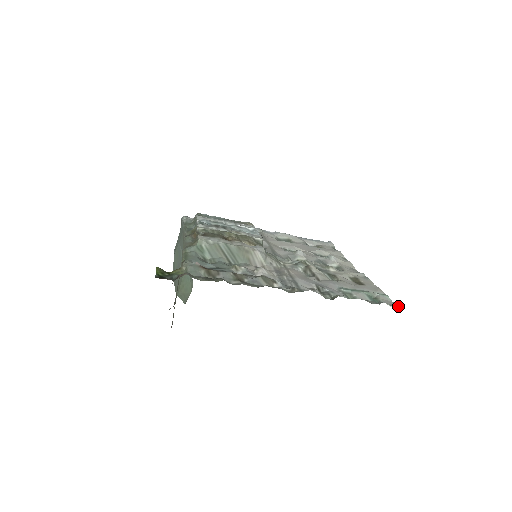
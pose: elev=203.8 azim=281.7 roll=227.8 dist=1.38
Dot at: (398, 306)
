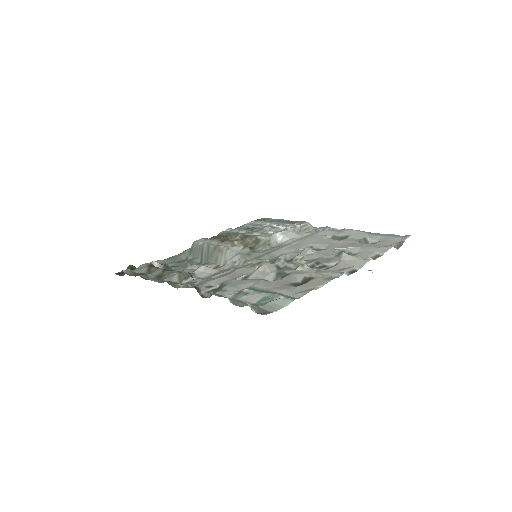
Dot at: (271, 312)
